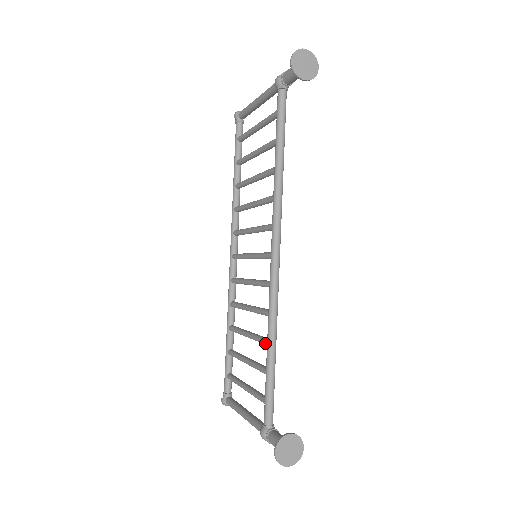
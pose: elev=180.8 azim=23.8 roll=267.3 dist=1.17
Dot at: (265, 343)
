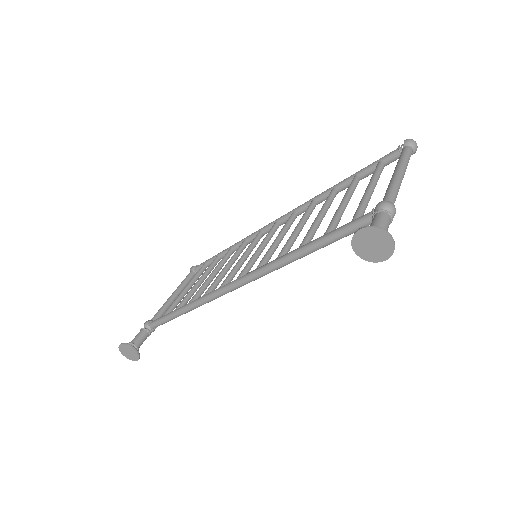
Dot at: (189, 301)
